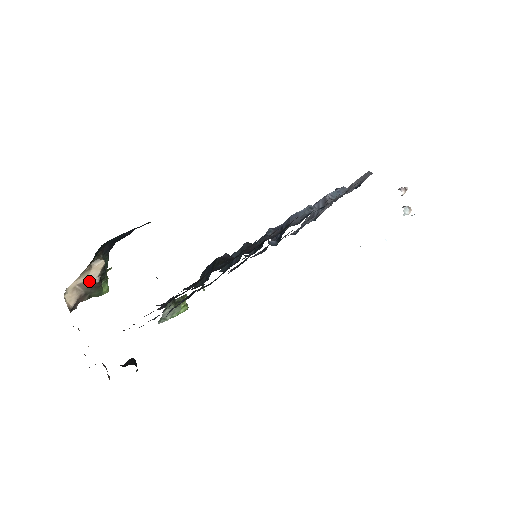
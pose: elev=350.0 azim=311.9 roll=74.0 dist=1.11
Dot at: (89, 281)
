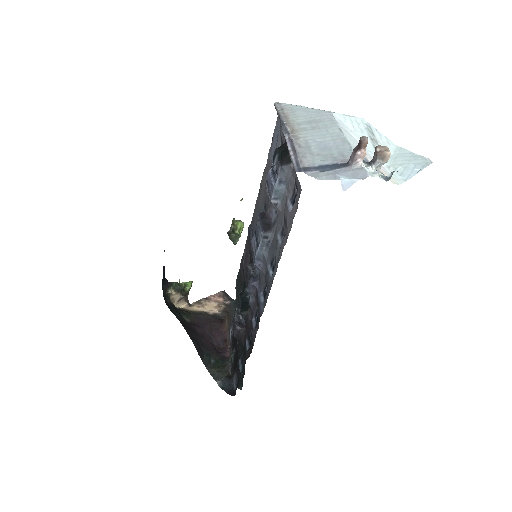
Dot at: (180, 299)
